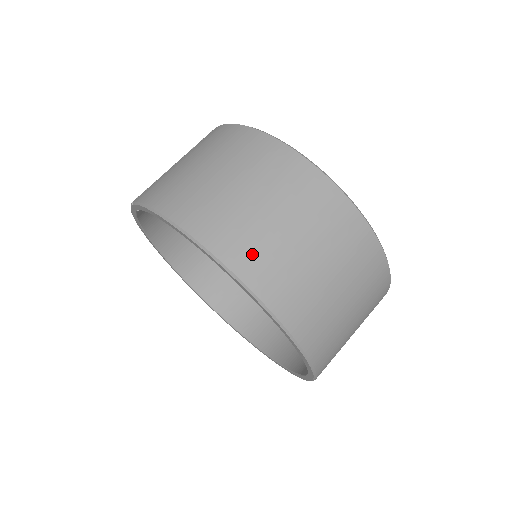
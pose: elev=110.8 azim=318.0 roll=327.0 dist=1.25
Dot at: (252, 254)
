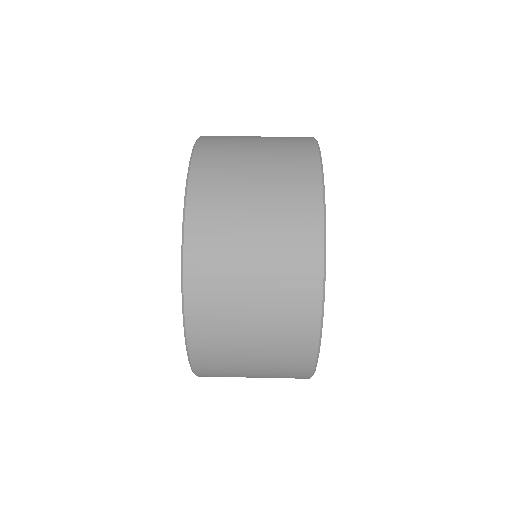
Dot at: (210, 229)
